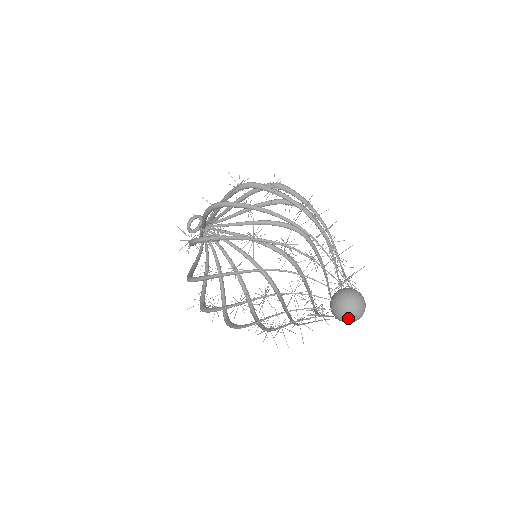
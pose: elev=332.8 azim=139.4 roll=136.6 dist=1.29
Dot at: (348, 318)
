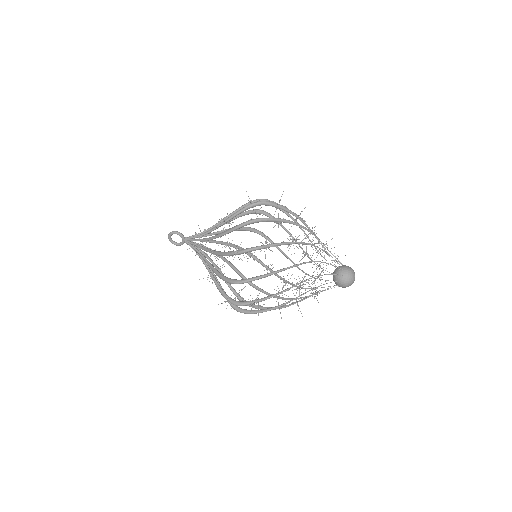
Dot at: occluded
